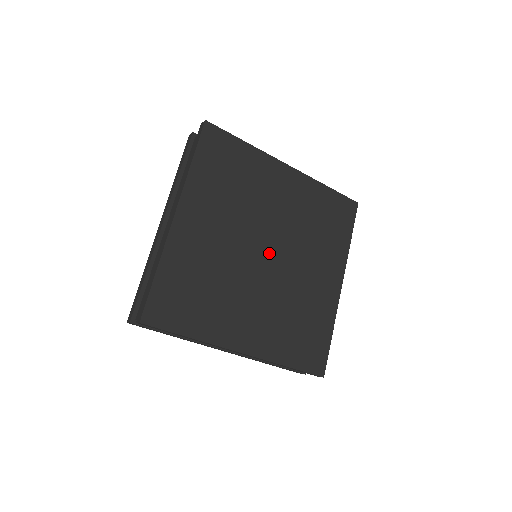
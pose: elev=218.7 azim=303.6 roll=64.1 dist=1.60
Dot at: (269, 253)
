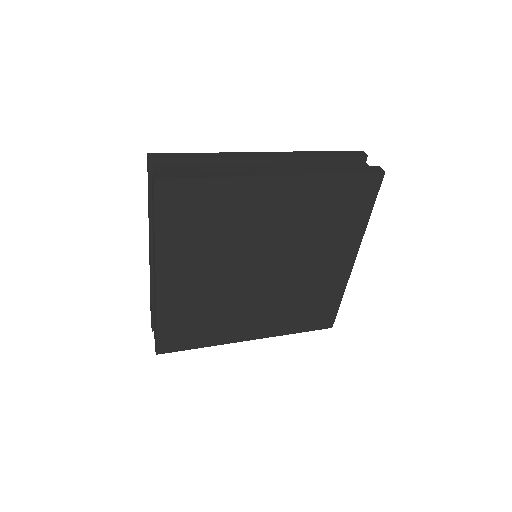
Dot at: (265, 268)
